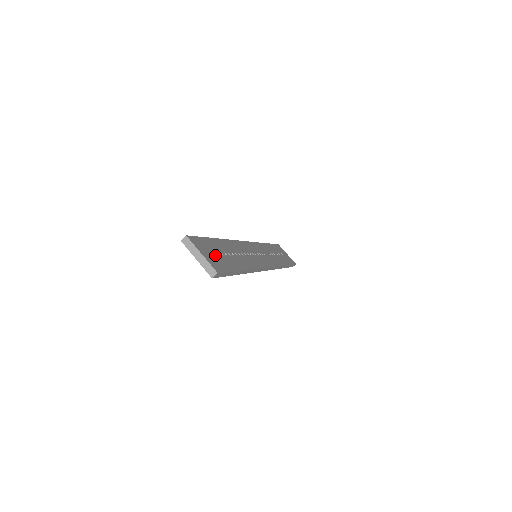
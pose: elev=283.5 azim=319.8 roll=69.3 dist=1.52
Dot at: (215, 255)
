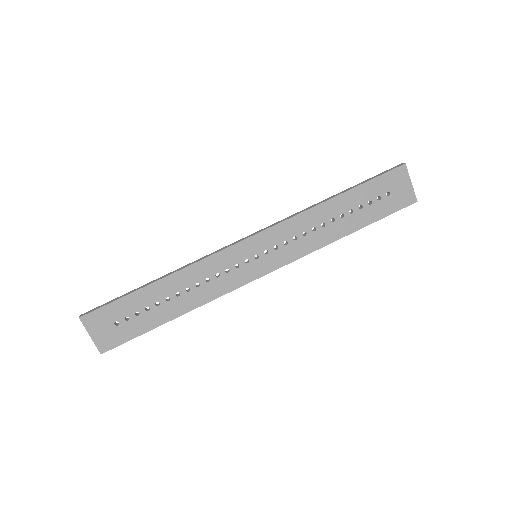
Dot at: (119, 324)
